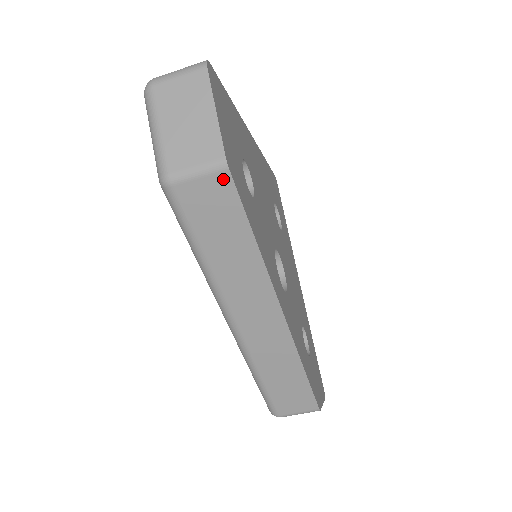
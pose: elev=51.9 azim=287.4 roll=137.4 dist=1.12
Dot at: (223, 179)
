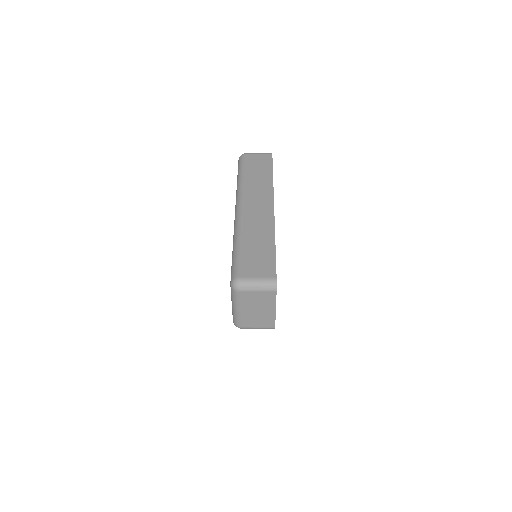
Dot at: occluded
